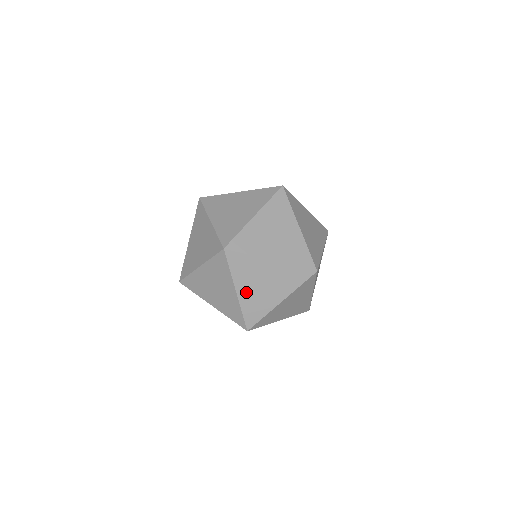
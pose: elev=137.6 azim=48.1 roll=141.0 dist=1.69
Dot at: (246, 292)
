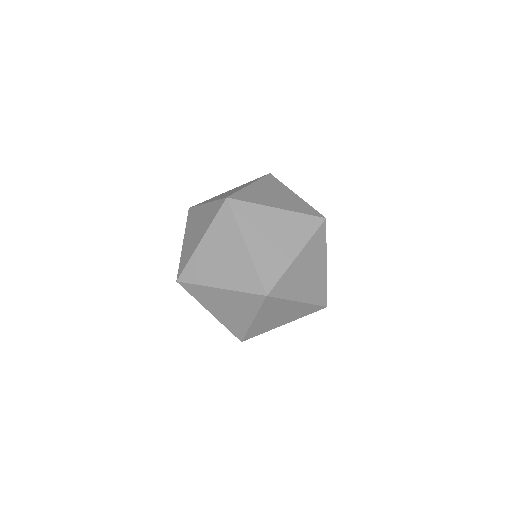
Dot at: occluded
